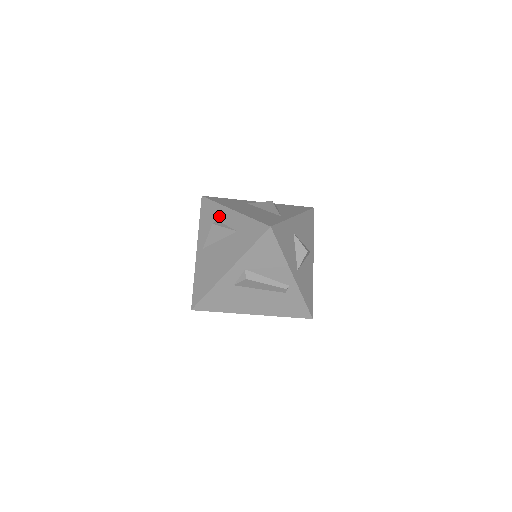
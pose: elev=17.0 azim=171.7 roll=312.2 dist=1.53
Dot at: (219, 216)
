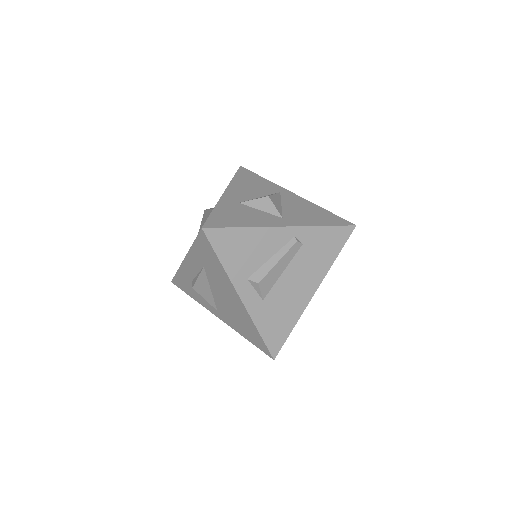
Dot at: (189, 276)
